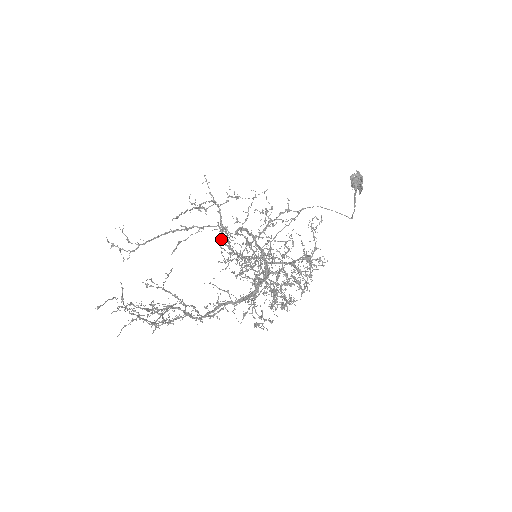
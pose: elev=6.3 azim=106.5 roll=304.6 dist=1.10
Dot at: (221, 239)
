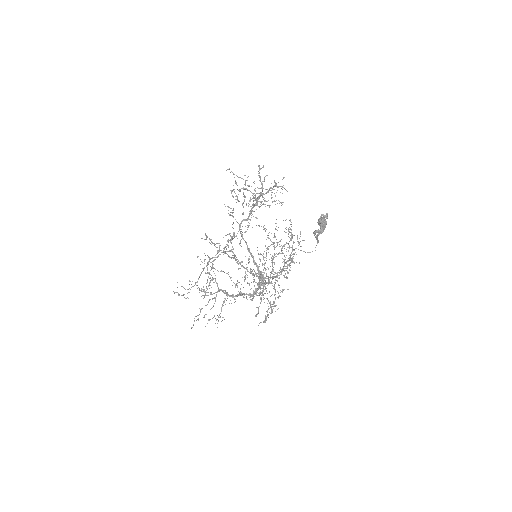
Dot at: occluded
